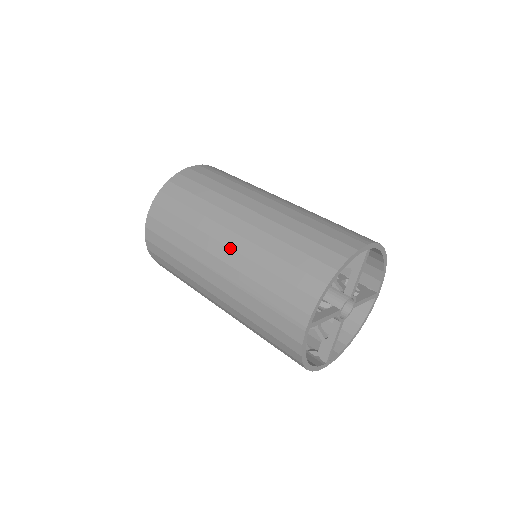
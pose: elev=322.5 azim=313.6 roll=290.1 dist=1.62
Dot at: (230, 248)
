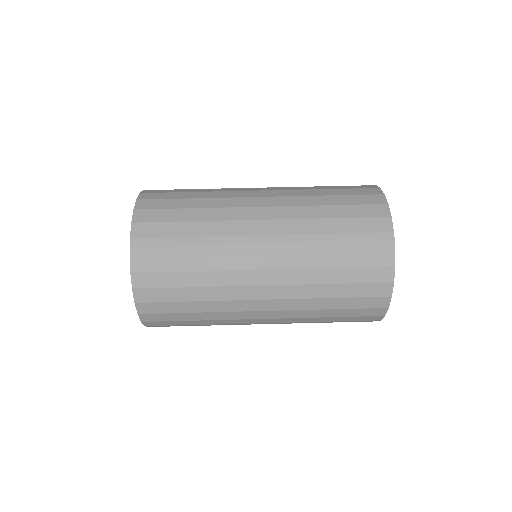
Dot at: (274, 319)
